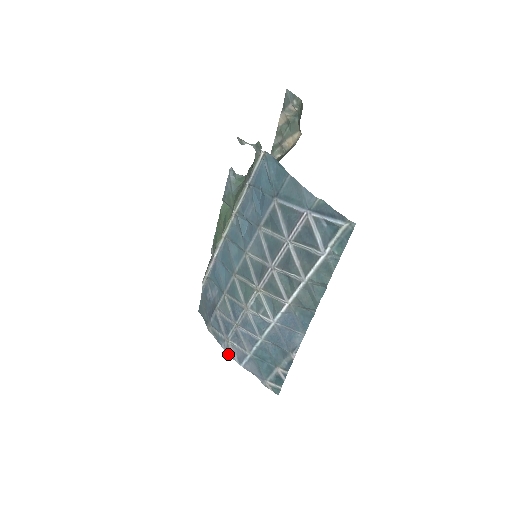
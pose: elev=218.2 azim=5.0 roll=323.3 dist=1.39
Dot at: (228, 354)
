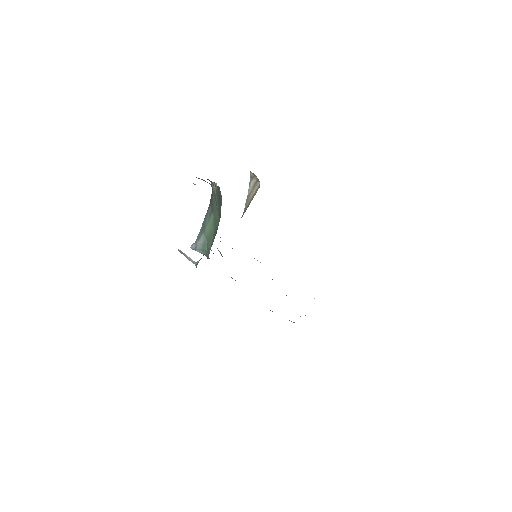
Dot at: occluded
